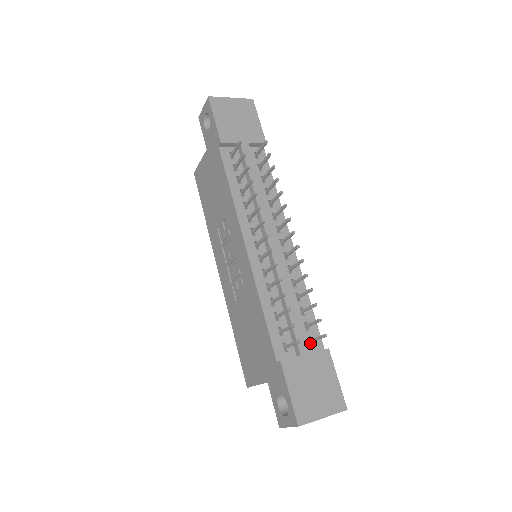
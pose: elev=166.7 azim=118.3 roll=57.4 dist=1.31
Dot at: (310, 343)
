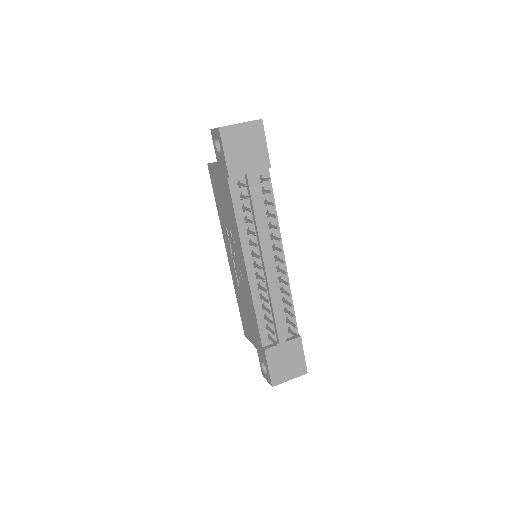
Dot at: (289, 329)
